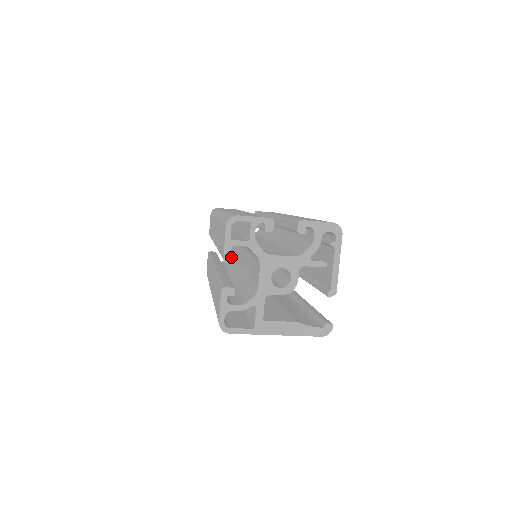
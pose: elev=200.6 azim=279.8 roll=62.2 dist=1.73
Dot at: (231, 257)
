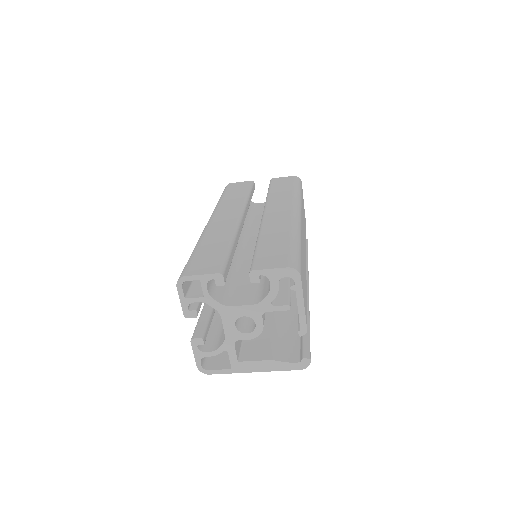
Dot at: (190, 313)
